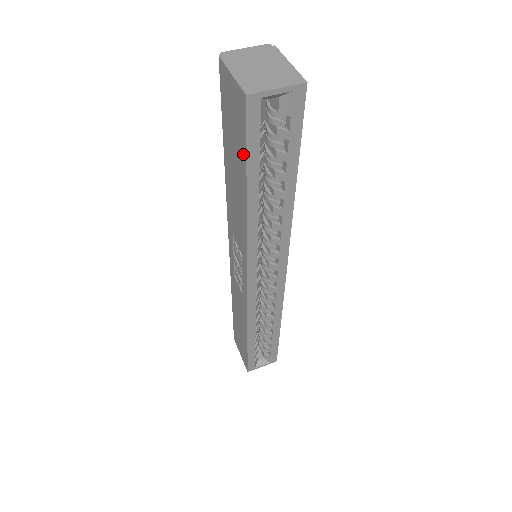
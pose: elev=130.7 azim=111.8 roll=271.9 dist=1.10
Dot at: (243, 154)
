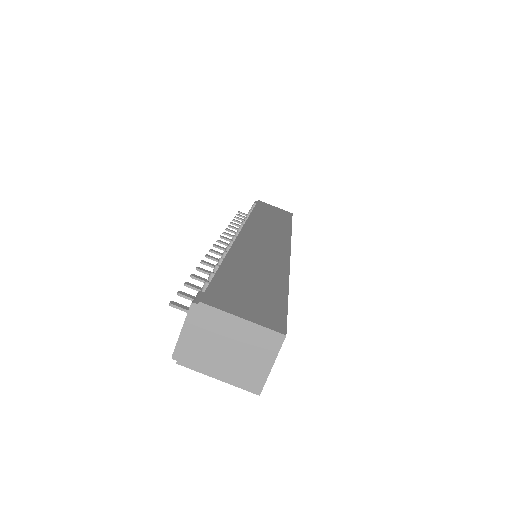
Dot at: occluded
